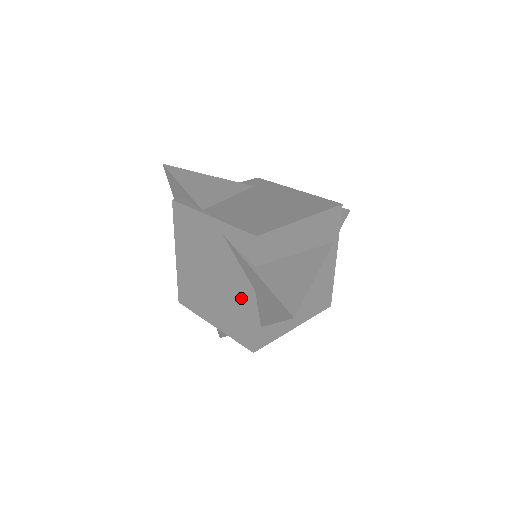
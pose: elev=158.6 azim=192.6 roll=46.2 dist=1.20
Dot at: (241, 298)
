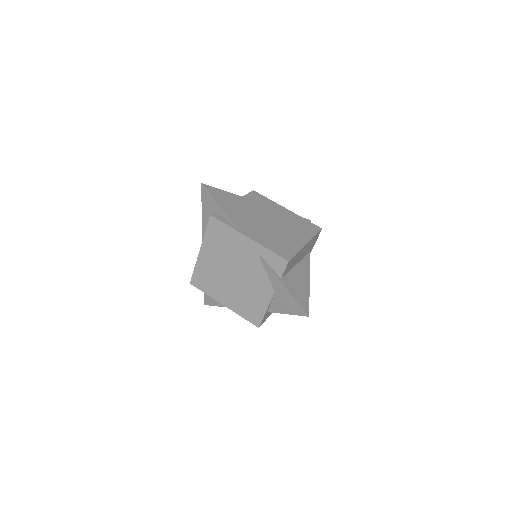
Dot at: (260, 294)
